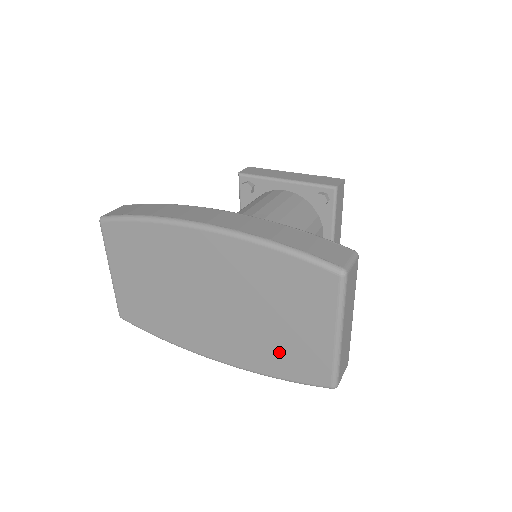
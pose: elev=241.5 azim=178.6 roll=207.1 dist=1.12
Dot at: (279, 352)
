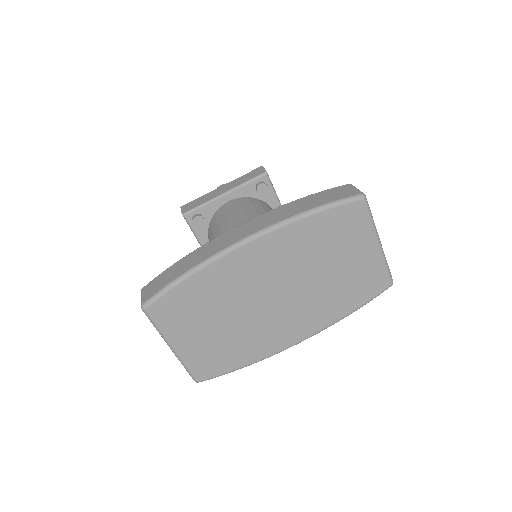
Dot at: (345, 291)
